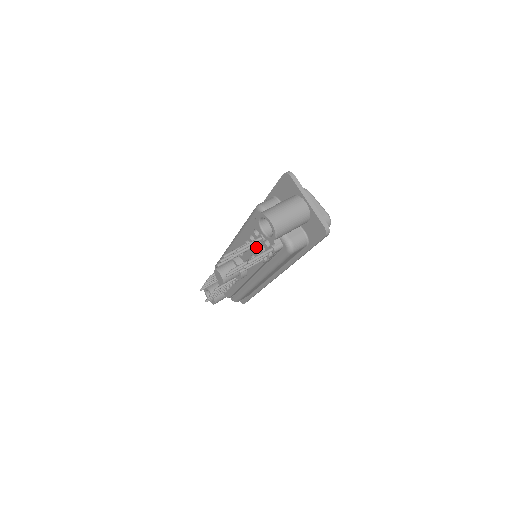
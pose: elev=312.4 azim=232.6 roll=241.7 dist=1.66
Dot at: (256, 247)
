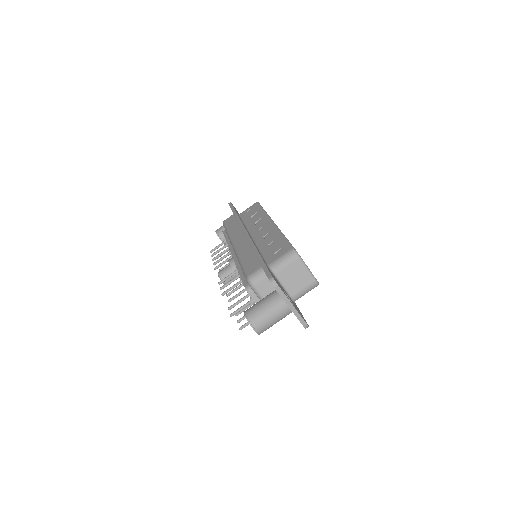
Dot at: occluded
